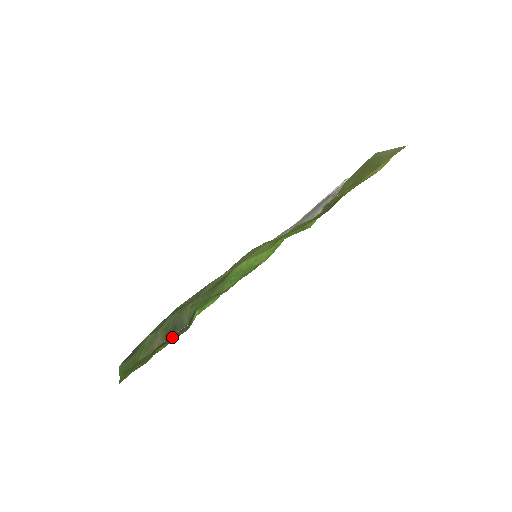
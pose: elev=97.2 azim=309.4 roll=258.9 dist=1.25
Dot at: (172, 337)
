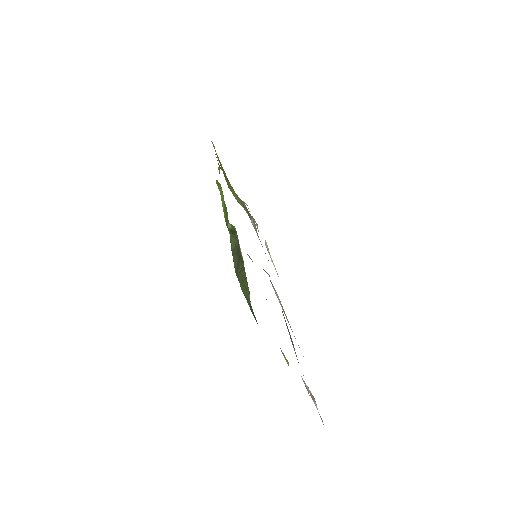
Dot at: (240, 249)
